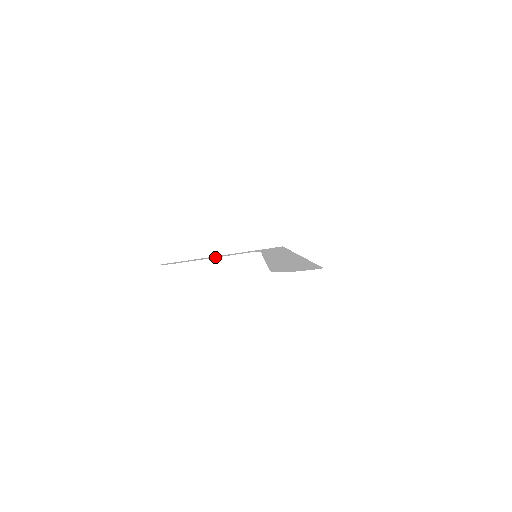
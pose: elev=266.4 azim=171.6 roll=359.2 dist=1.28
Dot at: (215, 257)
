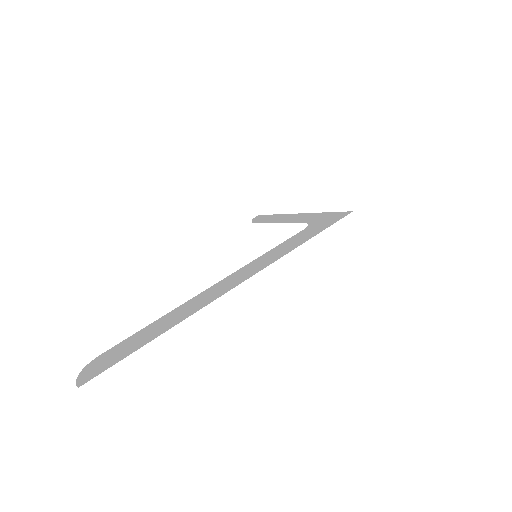
Dot at: (282, 222)
